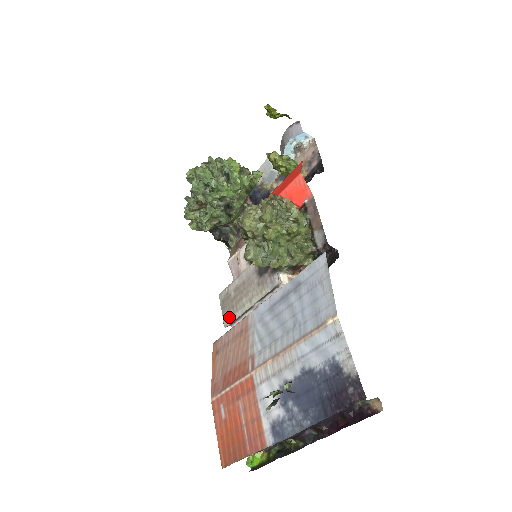
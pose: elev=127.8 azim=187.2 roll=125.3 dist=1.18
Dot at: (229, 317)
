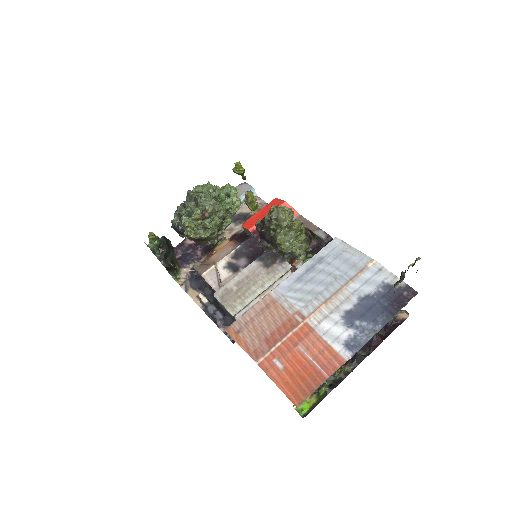
Dot at: (237, 305)
